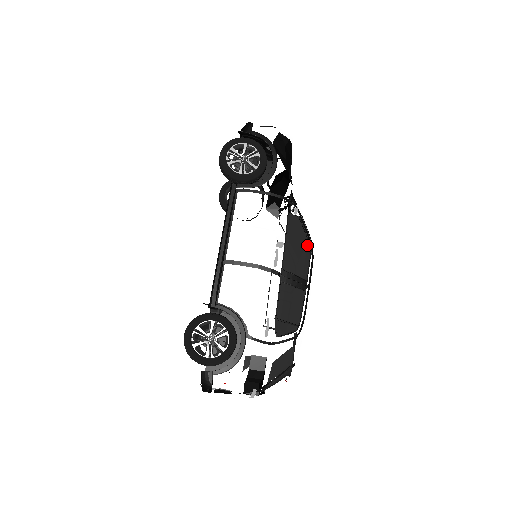
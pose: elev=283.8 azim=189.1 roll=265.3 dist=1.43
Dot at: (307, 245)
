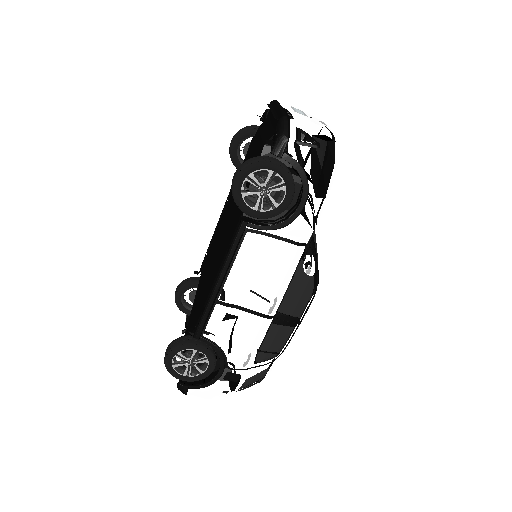
Dot at: (312, 287)
